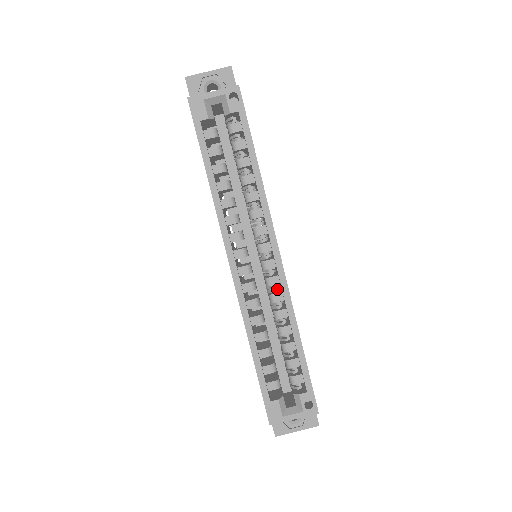
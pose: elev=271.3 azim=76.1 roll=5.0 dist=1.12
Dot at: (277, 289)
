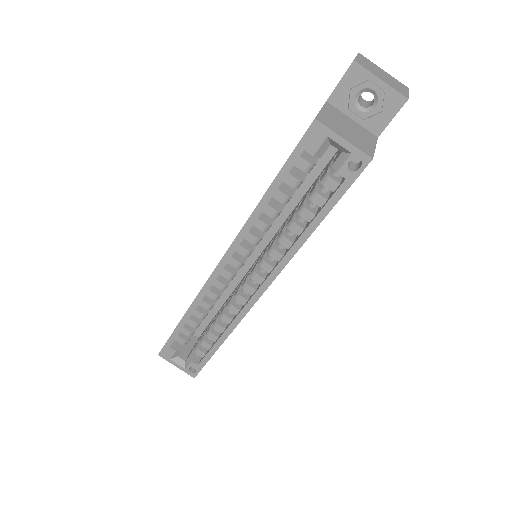
Dot at: (240, 303)
